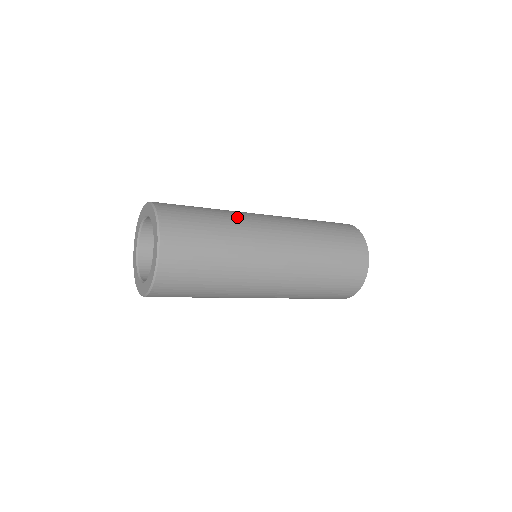
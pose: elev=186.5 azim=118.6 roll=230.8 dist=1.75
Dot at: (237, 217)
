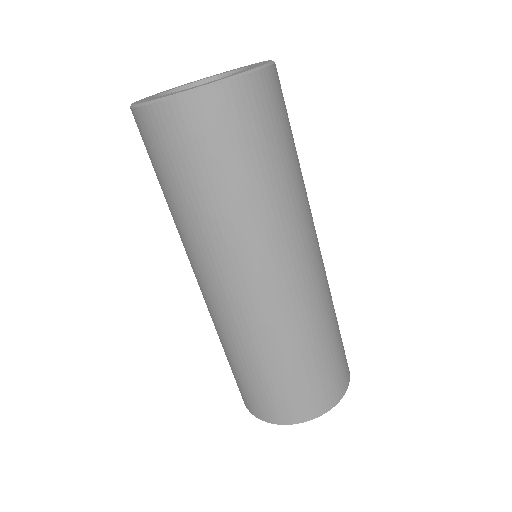
Dot at: occluded
